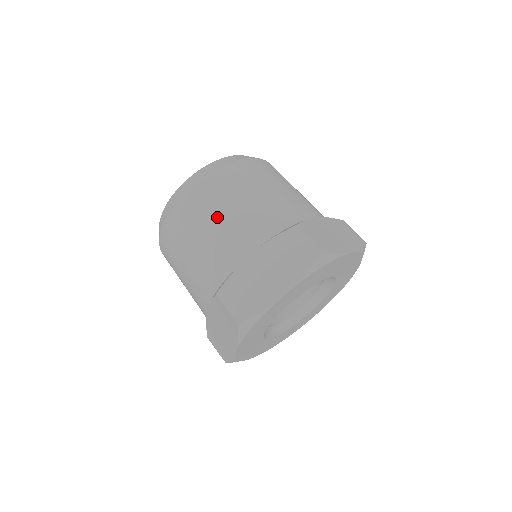
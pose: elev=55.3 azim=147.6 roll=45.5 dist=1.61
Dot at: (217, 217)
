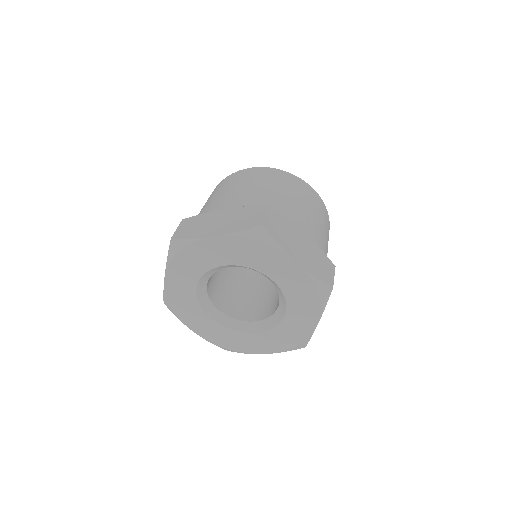
Dot at: occluded
